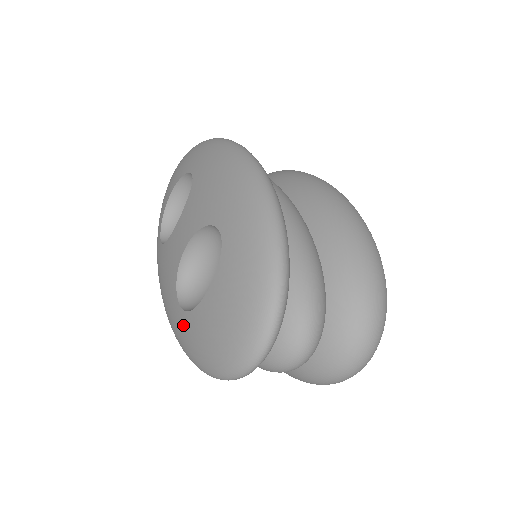
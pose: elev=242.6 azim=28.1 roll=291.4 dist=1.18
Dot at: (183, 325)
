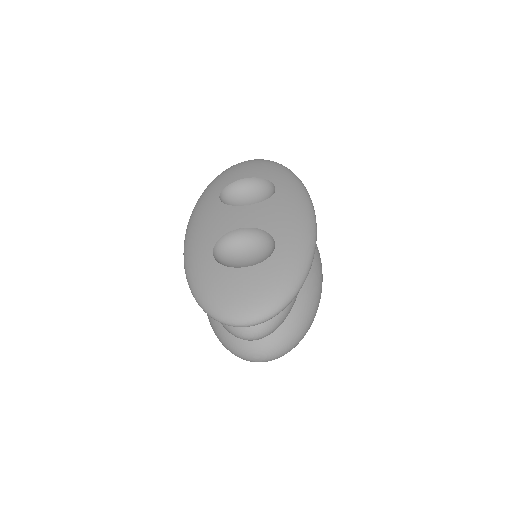
Dot at: (206, 264)
